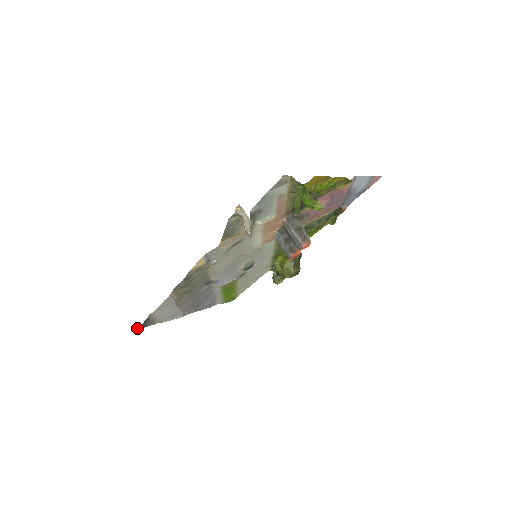
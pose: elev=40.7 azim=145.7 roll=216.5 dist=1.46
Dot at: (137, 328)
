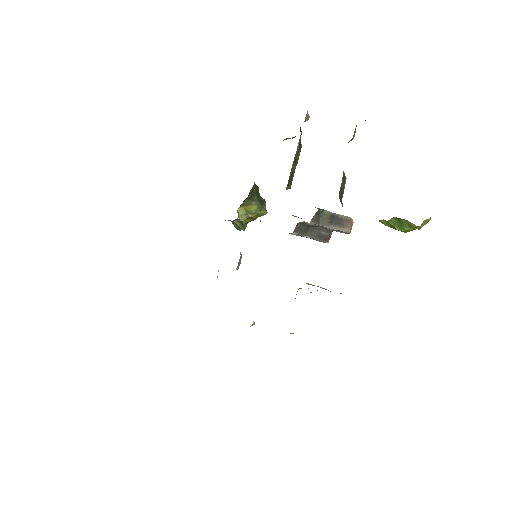
Dot at: occluded
